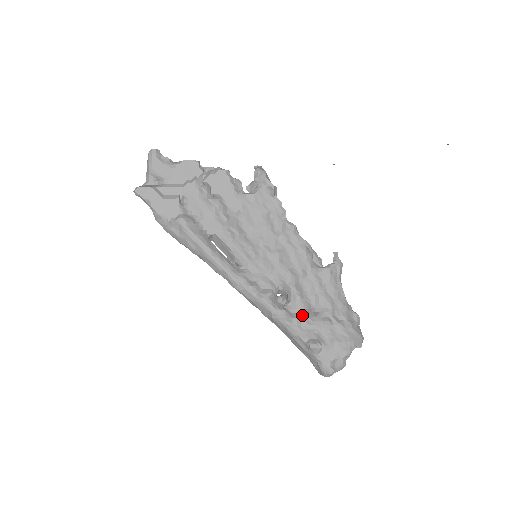
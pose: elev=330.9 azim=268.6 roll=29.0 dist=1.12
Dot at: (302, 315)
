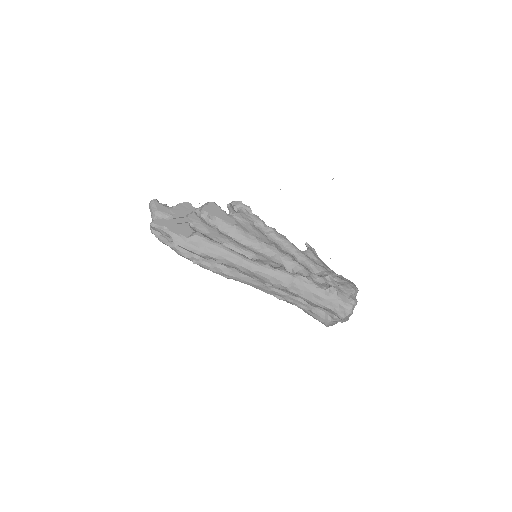
Dot at: (312, 276)
